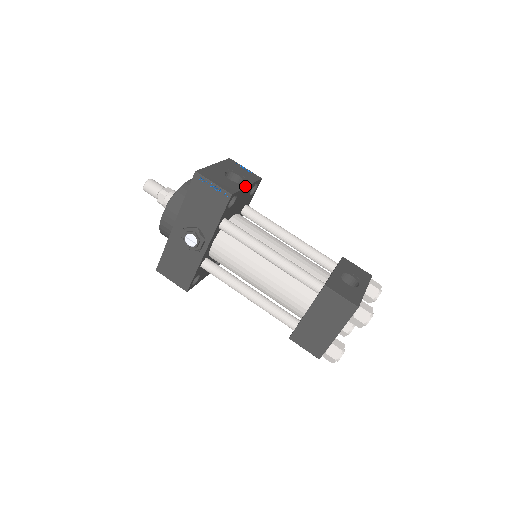
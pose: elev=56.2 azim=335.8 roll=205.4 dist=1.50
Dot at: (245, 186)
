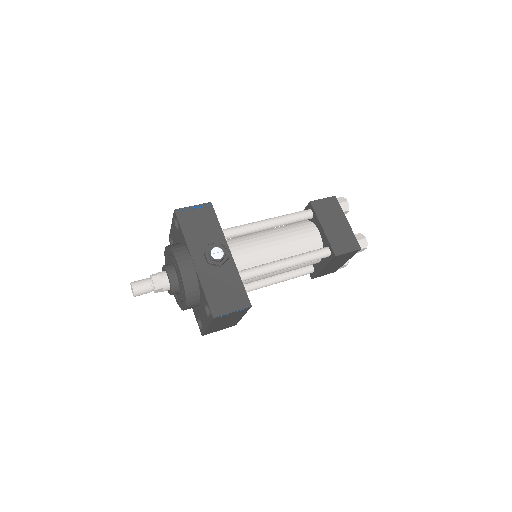
Dot at: occluded
